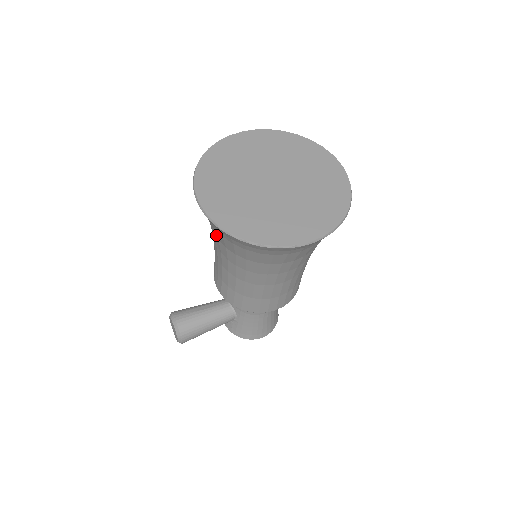
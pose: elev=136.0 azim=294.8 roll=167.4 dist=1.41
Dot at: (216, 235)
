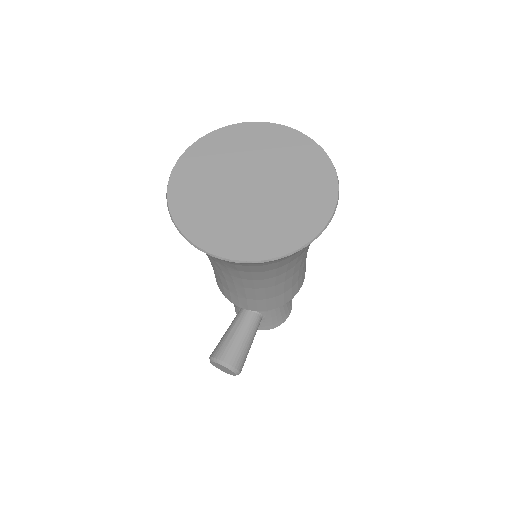
Dot at: (235, 269)
